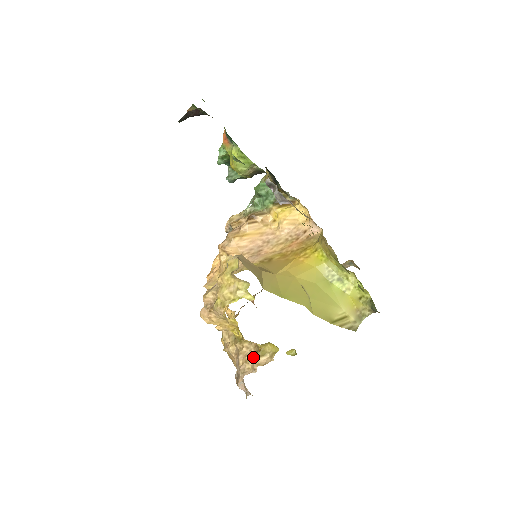
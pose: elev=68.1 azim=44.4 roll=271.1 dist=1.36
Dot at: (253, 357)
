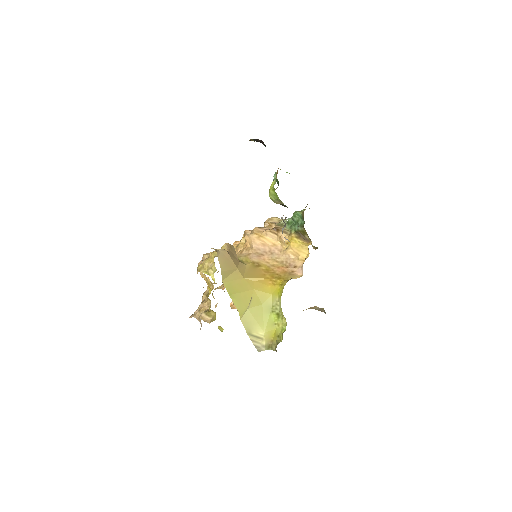
Dot at: (203, 312)
